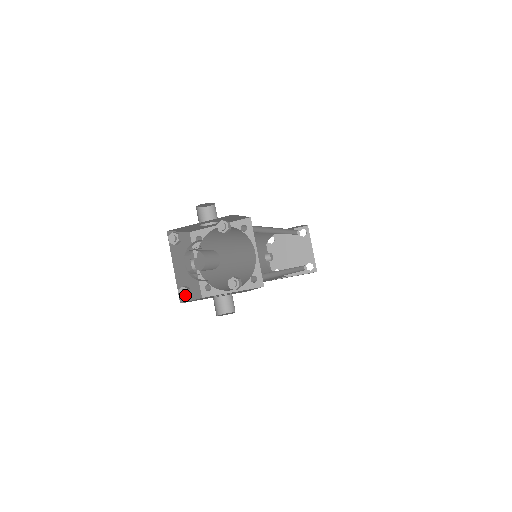
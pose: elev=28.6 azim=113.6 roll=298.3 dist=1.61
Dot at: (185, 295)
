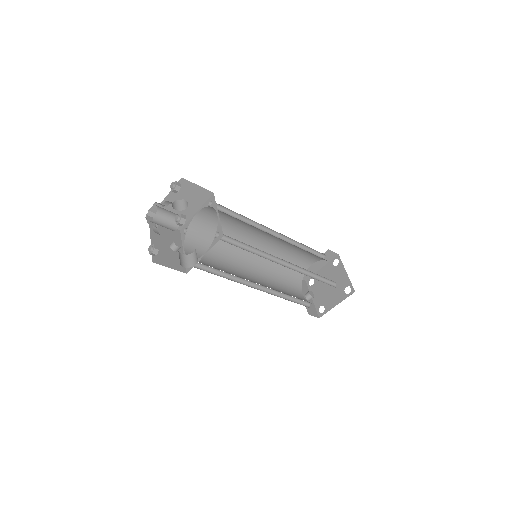
Dot at: (151, 249)
